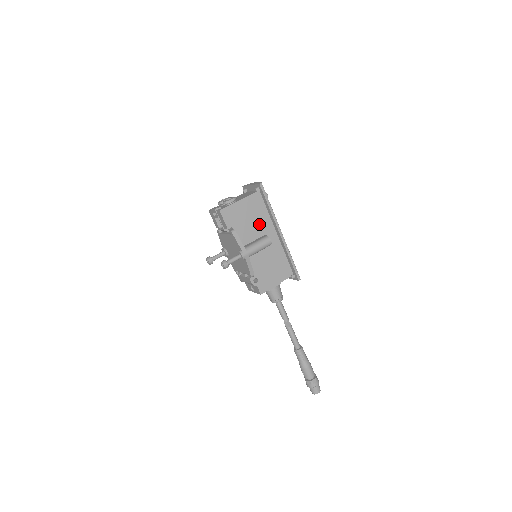
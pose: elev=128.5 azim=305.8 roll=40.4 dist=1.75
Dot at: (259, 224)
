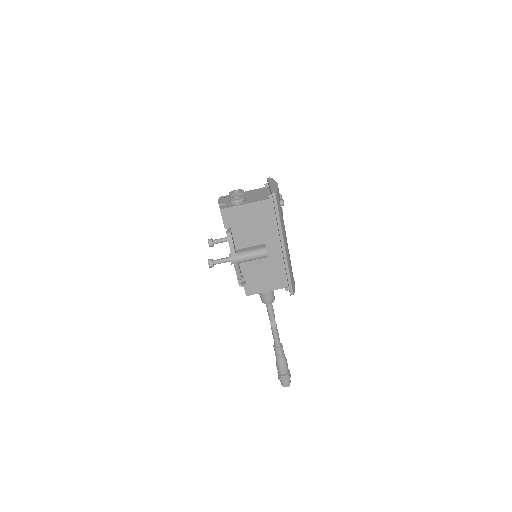
Dot at: (263, 232)
